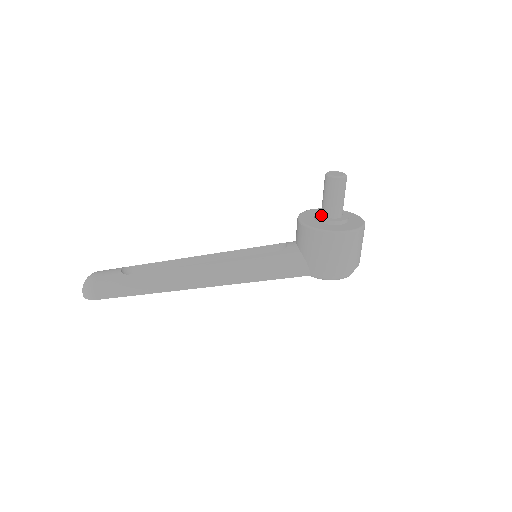
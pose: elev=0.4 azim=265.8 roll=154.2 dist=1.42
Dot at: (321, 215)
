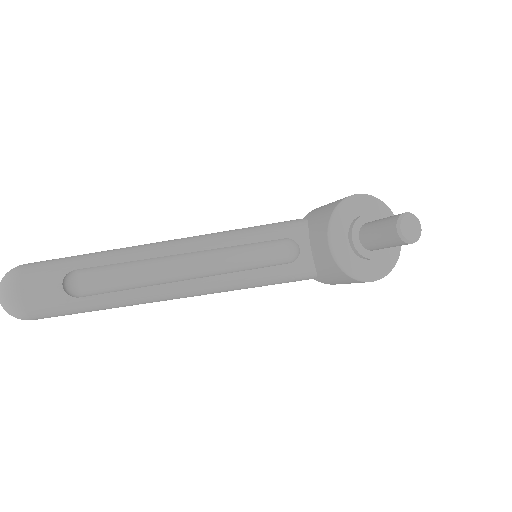
Dot at: (359, 241)
